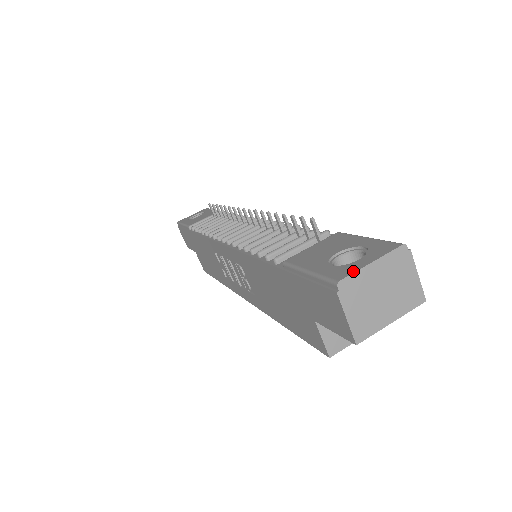
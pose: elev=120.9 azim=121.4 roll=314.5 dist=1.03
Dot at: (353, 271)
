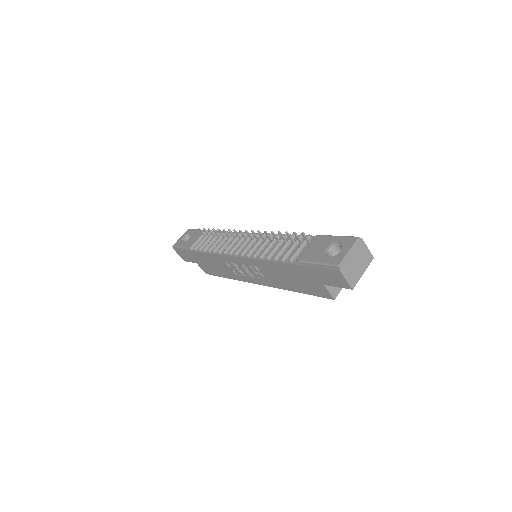
Dot at: (343, 258)
